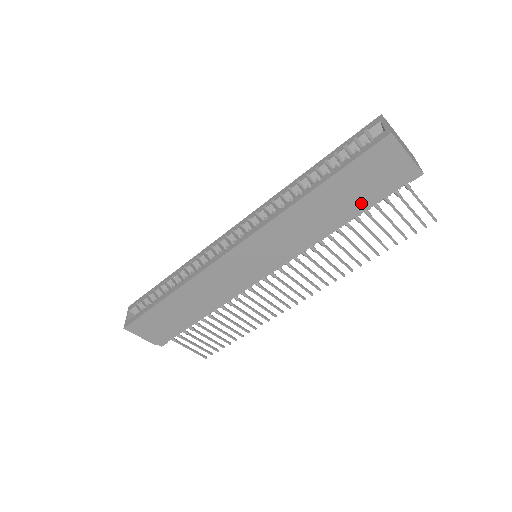
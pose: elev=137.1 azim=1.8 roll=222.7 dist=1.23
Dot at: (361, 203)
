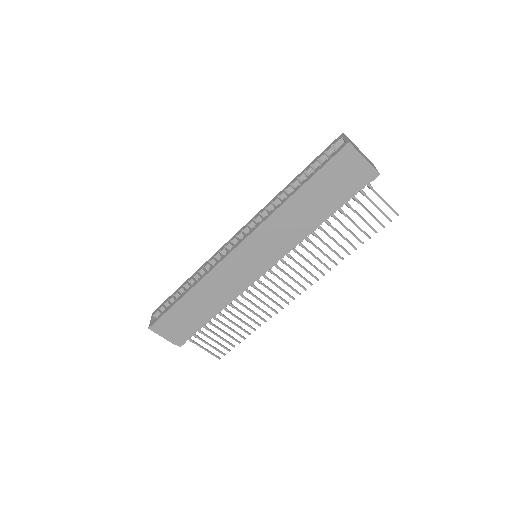
Dot at: (334, 202)
